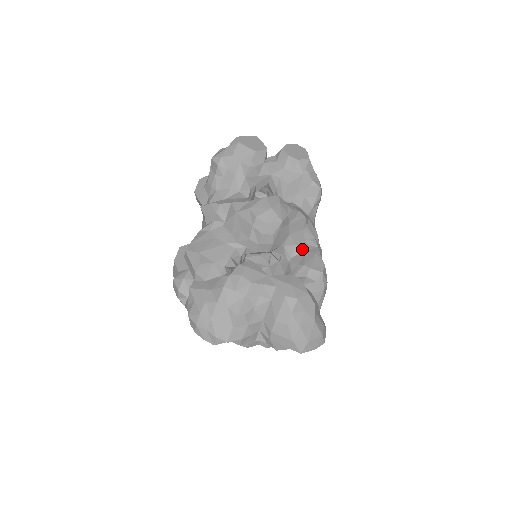
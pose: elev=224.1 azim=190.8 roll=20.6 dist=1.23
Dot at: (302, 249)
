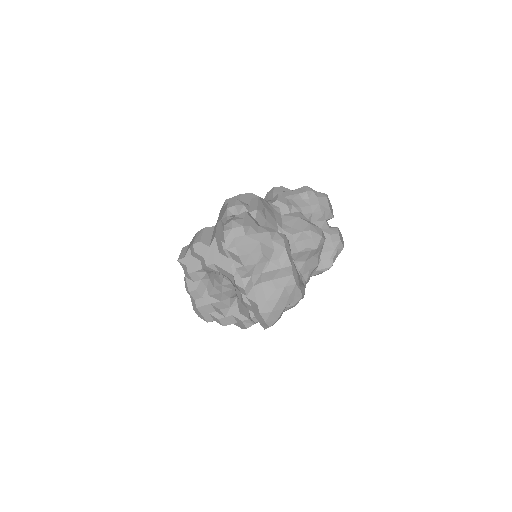
Dot at: occluded
